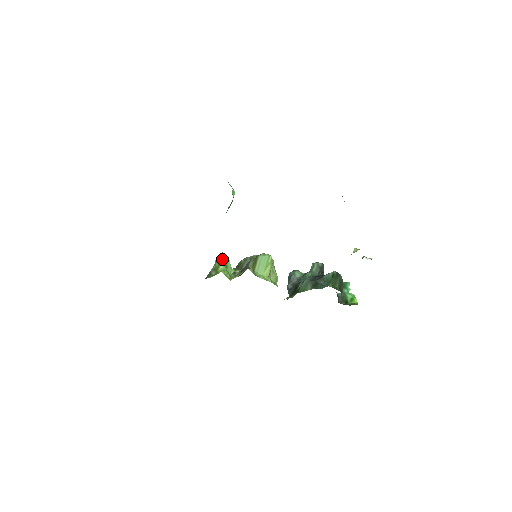
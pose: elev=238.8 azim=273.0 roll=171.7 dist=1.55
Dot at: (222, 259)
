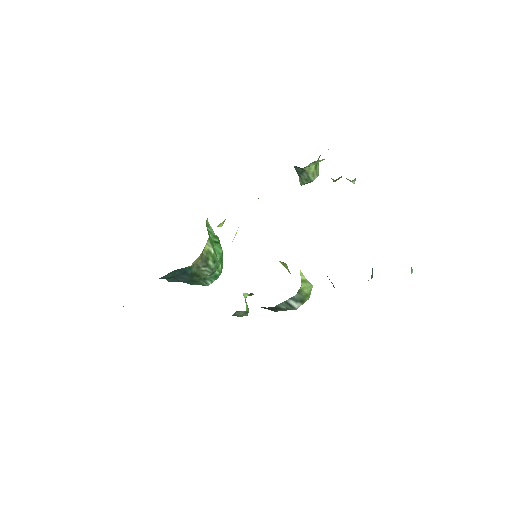
Dot at: occluded
